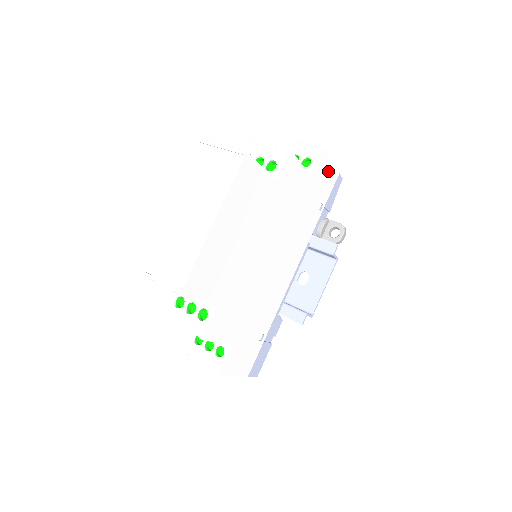
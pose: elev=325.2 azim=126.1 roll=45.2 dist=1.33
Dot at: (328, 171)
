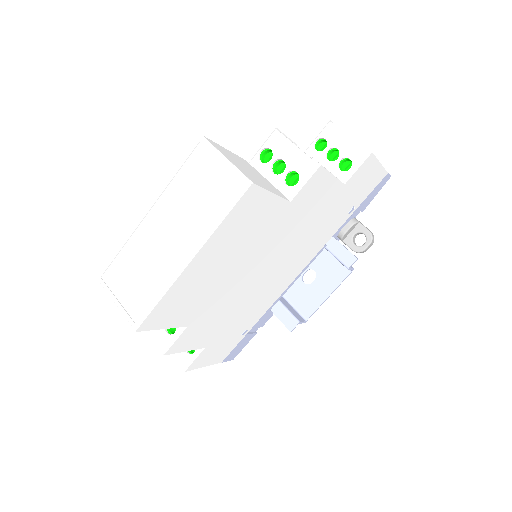
Dot at: (372, 174)
